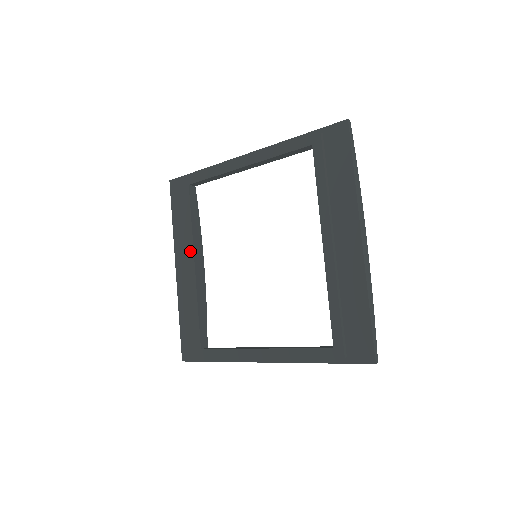
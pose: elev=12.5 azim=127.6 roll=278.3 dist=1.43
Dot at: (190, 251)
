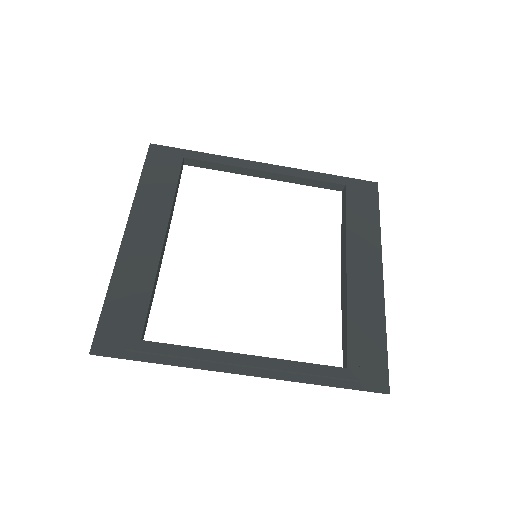
Dot at: (163, 220)
